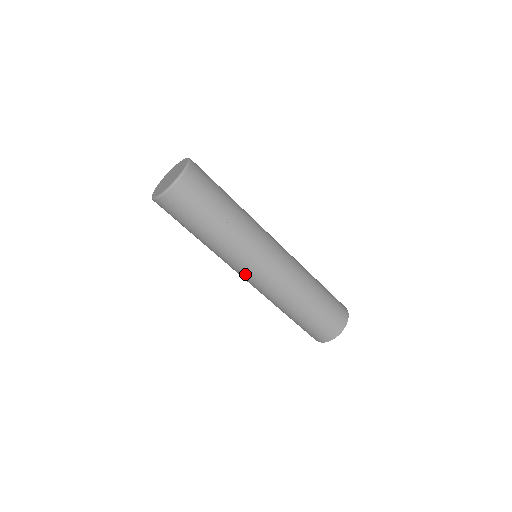
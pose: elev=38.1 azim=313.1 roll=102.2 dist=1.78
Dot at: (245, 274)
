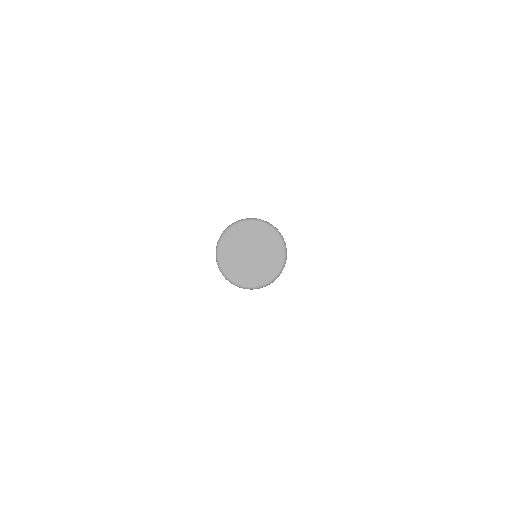
Dot at: occluded
